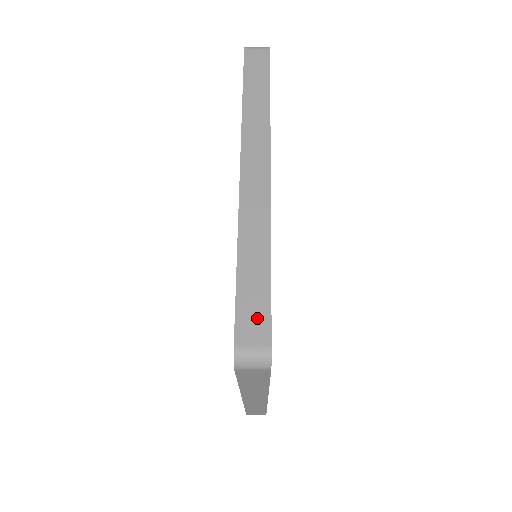
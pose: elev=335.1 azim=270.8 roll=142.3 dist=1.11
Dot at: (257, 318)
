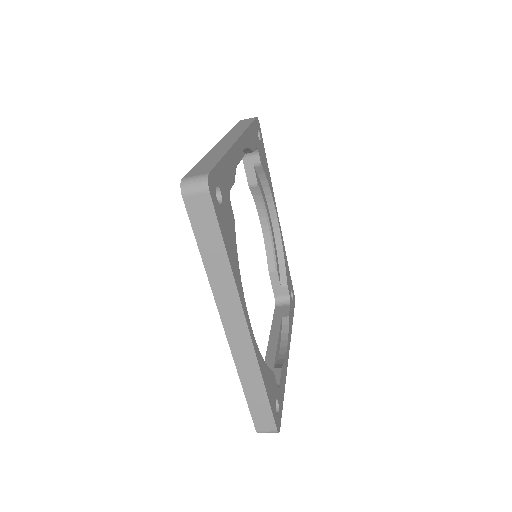
Dot at: (204, 169)
